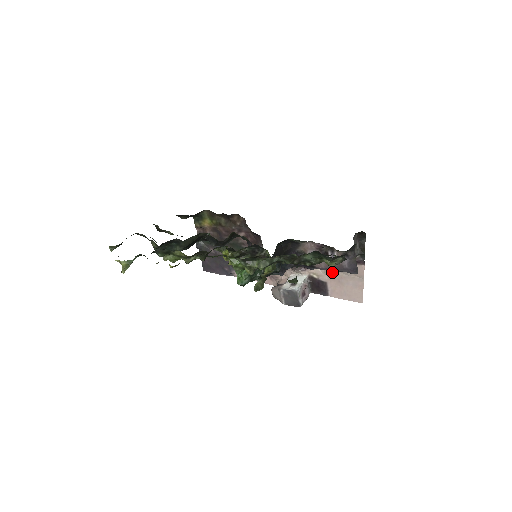
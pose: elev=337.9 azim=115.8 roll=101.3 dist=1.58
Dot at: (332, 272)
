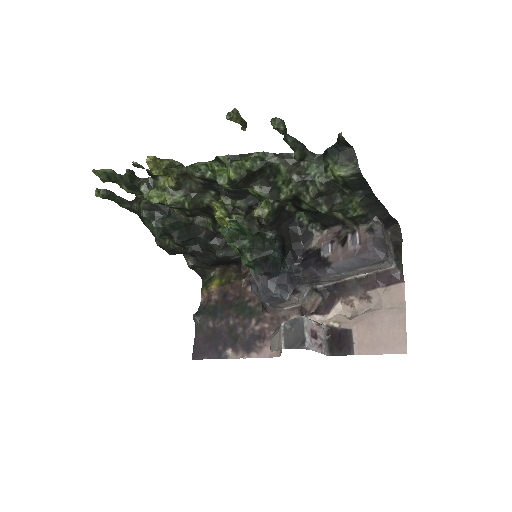
Dot at: (360, 312)
